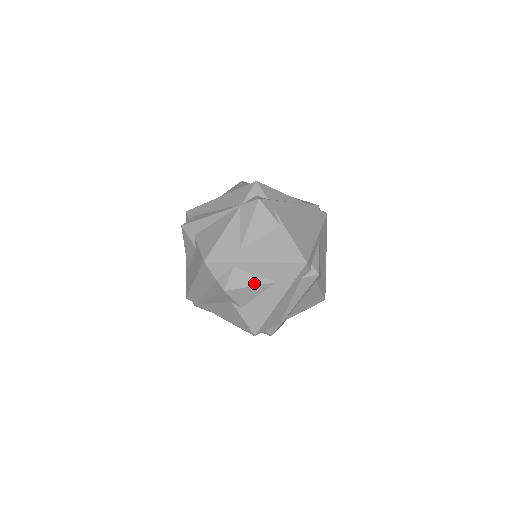
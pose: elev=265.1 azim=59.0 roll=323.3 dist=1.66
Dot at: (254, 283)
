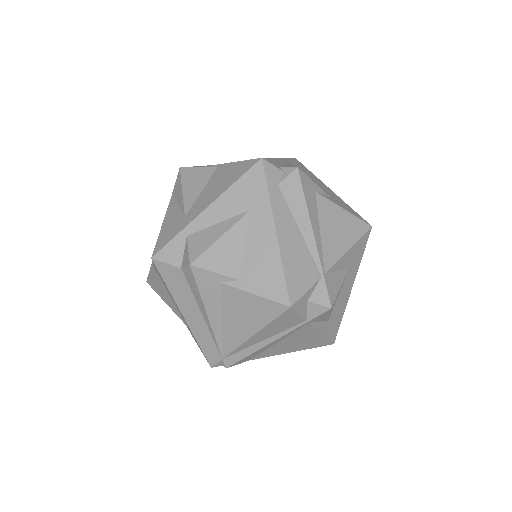
Dot at: (222, 231)
